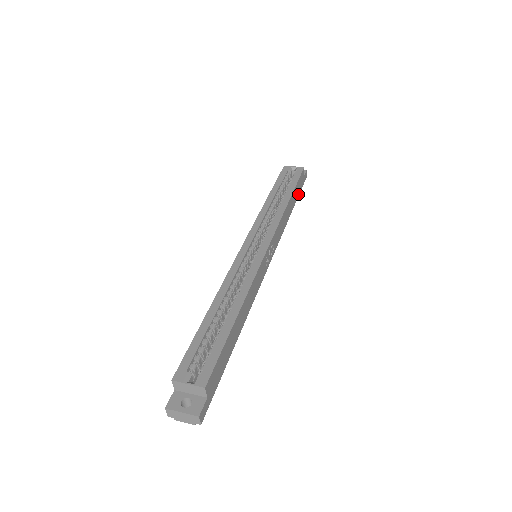
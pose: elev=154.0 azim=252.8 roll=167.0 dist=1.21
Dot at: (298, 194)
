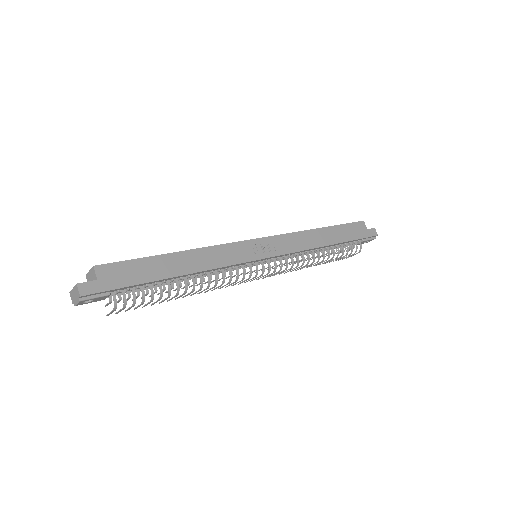
Dot at: (351, 238)
